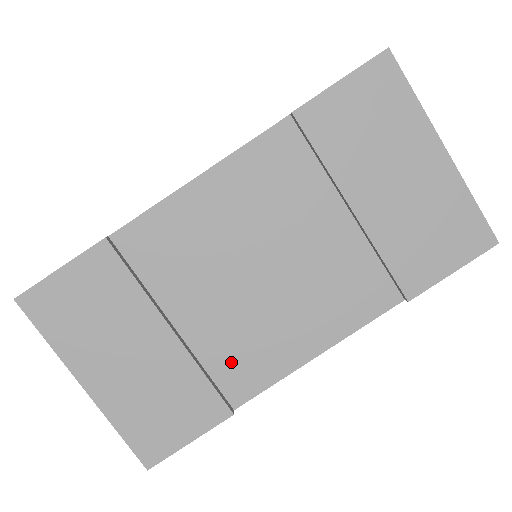
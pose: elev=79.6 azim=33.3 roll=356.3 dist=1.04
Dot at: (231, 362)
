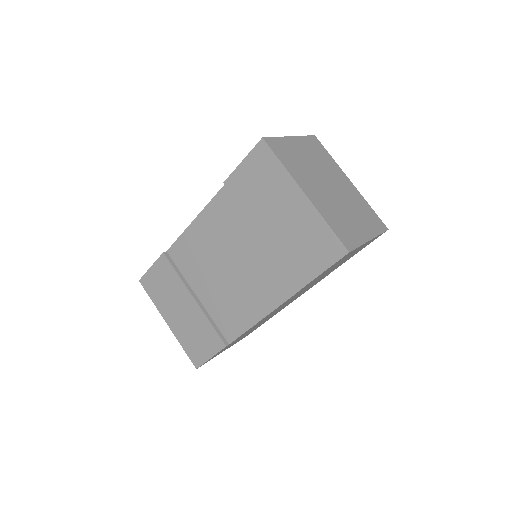
Dot at: (224, 318)
